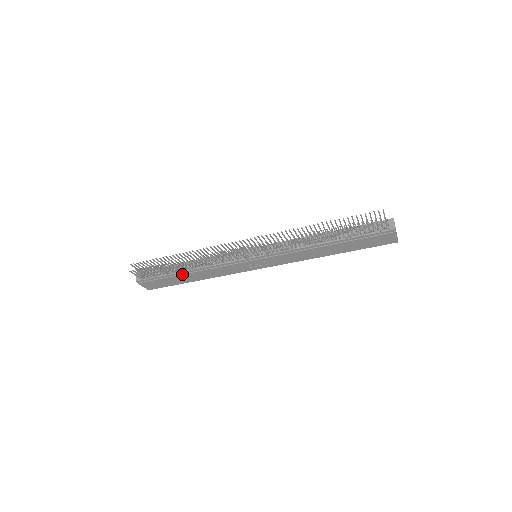
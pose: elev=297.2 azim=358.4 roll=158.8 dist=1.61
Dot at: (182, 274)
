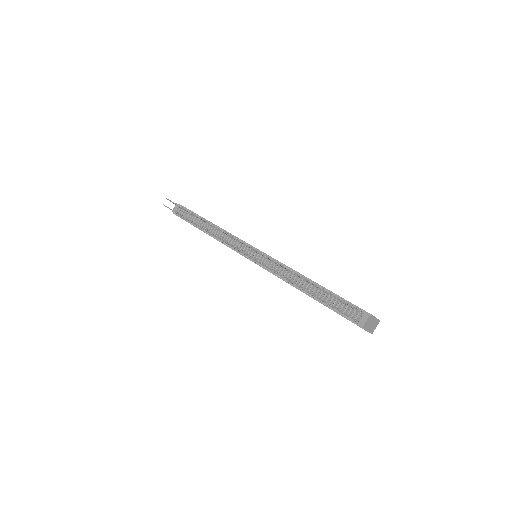
Dot at: (201, 230)
